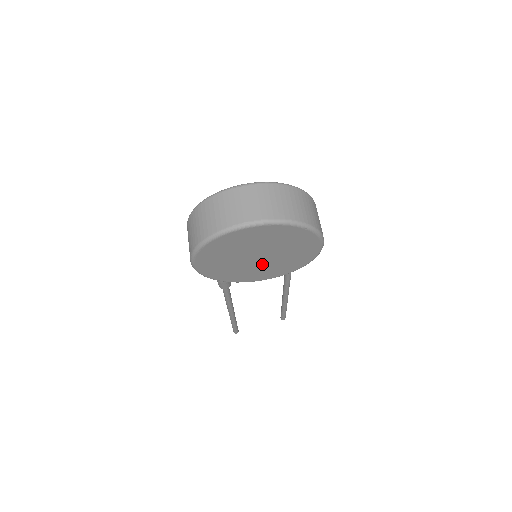
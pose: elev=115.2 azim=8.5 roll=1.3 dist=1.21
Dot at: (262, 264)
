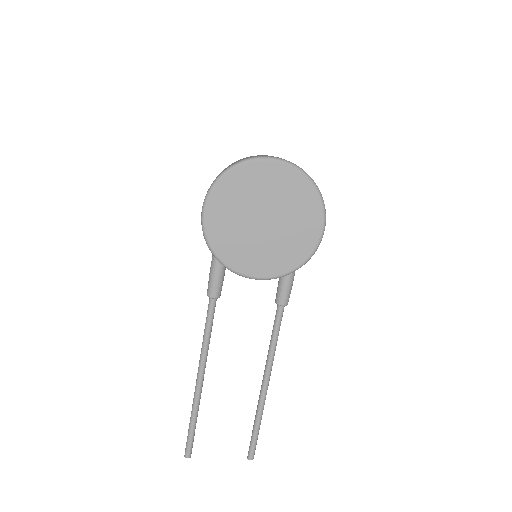
Dot at: (264, 239)
